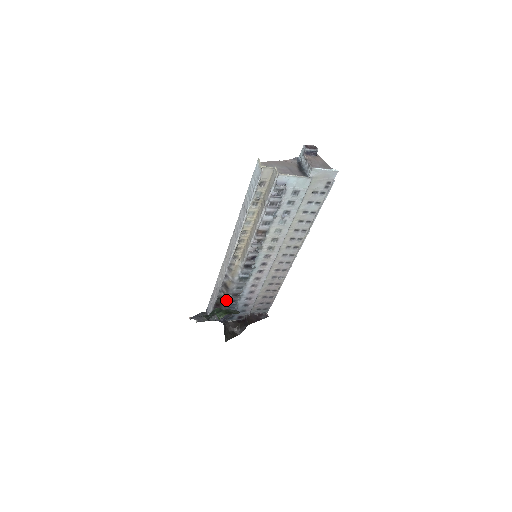
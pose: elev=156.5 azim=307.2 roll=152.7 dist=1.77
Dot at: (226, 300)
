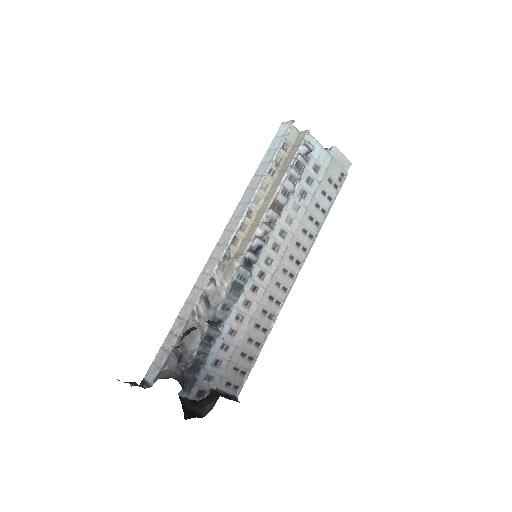
Dot at: (199, 332)
